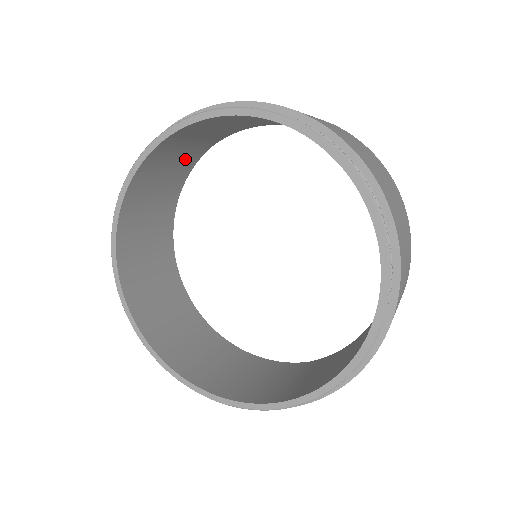
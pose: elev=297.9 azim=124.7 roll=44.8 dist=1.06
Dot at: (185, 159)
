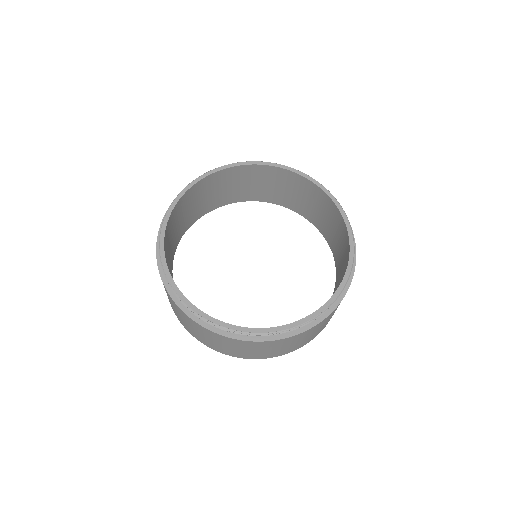
Dot at: (247, 190)
